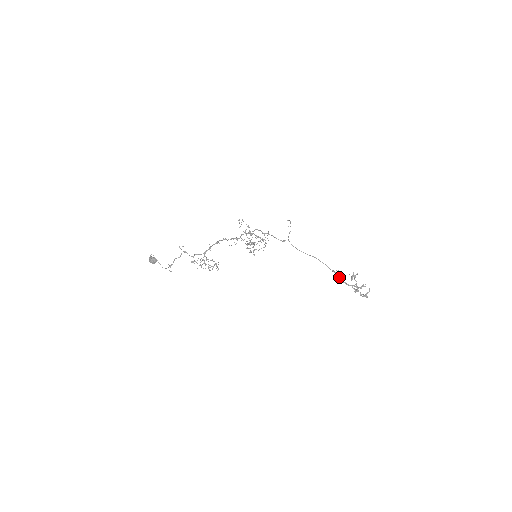
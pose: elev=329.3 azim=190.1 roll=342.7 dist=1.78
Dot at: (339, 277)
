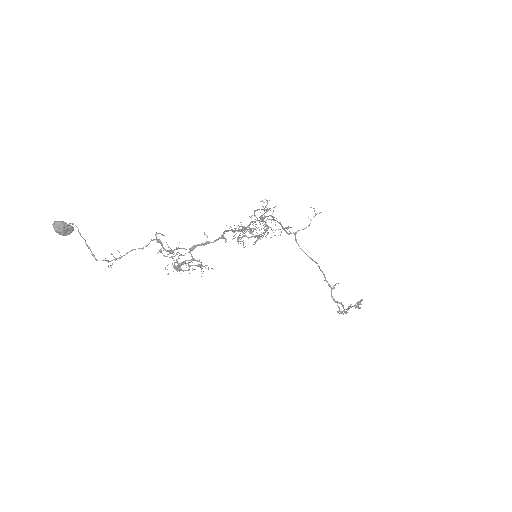
Dot at: (331, 292)
